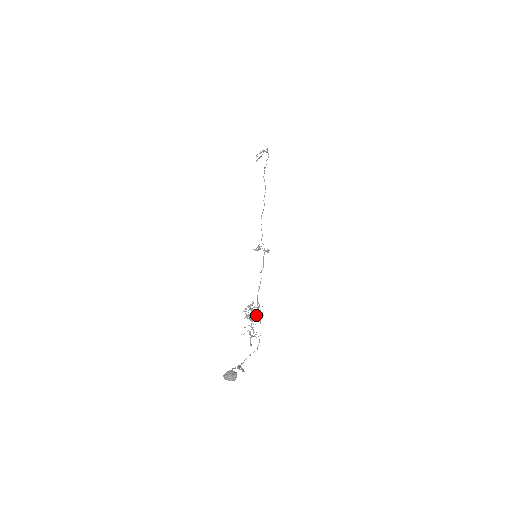
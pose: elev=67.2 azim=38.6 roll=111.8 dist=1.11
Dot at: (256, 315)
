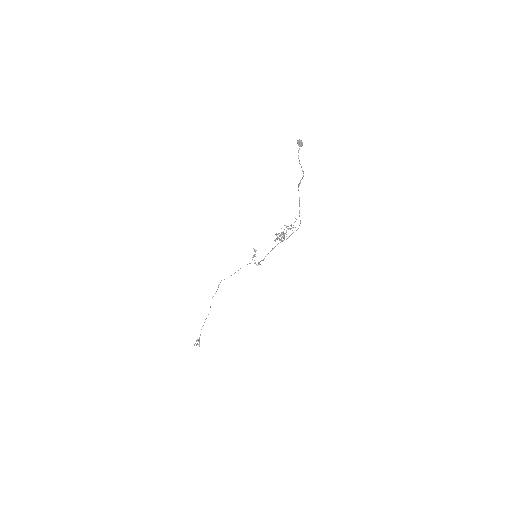
Dot at: (284, 237)
